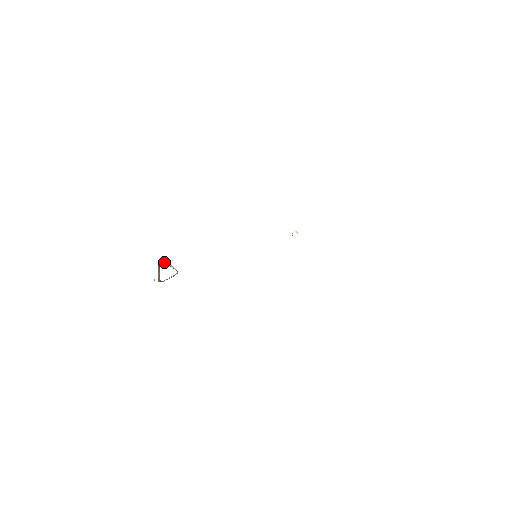
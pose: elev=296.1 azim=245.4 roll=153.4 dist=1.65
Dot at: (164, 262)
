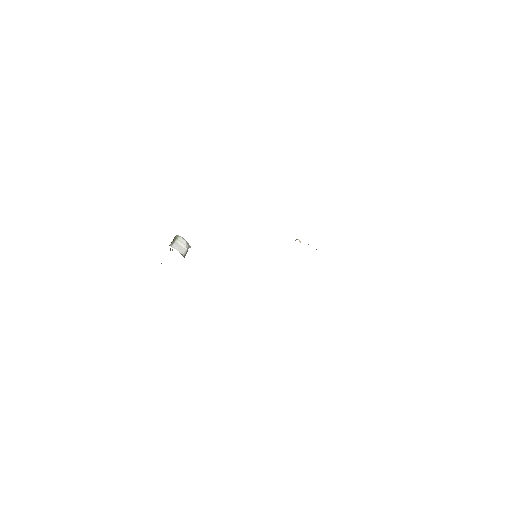
Dot at: (176, 241)
